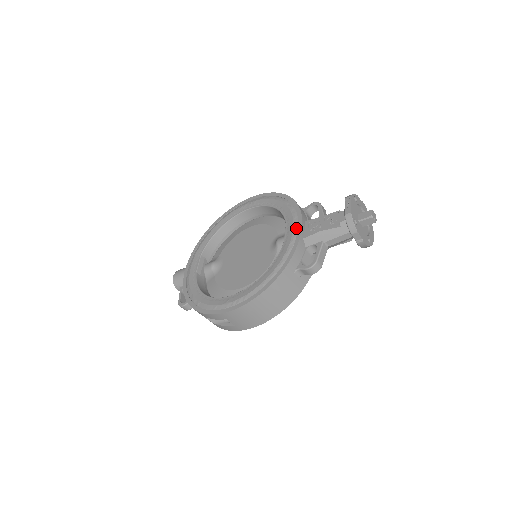
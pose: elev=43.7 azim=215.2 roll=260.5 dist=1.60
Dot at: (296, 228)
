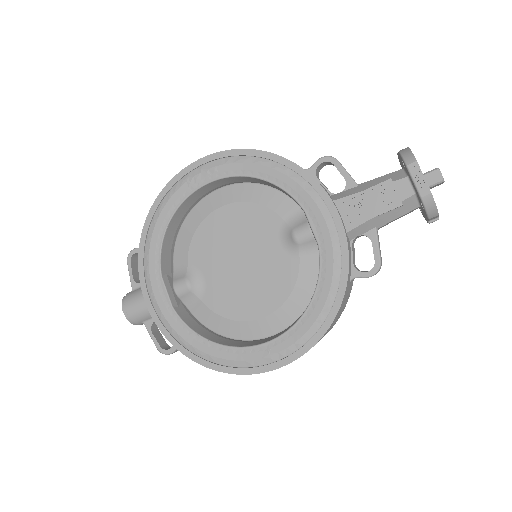
Dot at: (330, 219)
